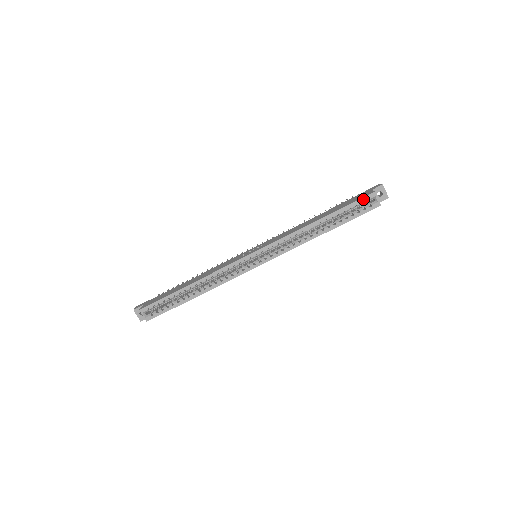
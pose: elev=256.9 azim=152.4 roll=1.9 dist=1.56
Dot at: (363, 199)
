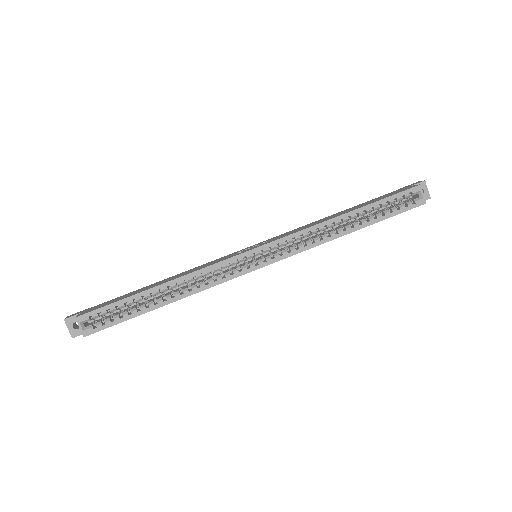
Dot at: (406, 192)
